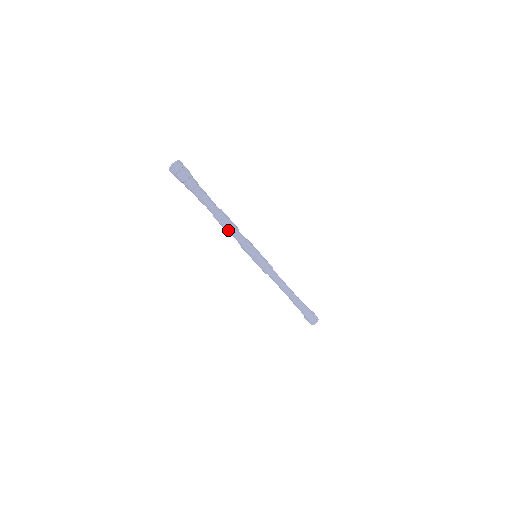
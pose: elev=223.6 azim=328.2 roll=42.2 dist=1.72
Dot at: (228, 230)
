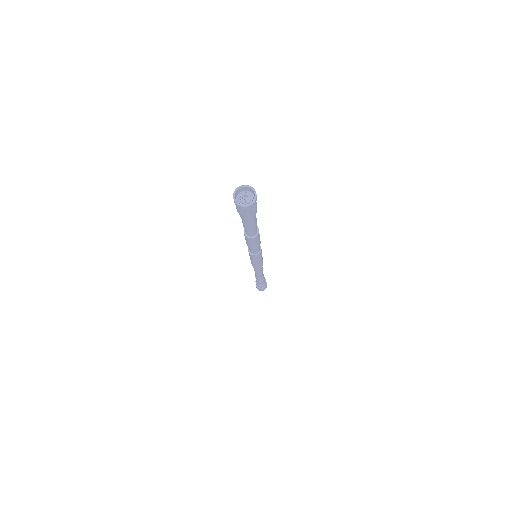
Dot at: (254, 246)
